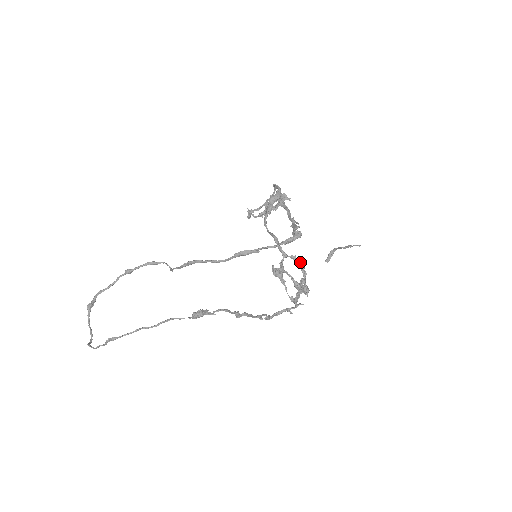
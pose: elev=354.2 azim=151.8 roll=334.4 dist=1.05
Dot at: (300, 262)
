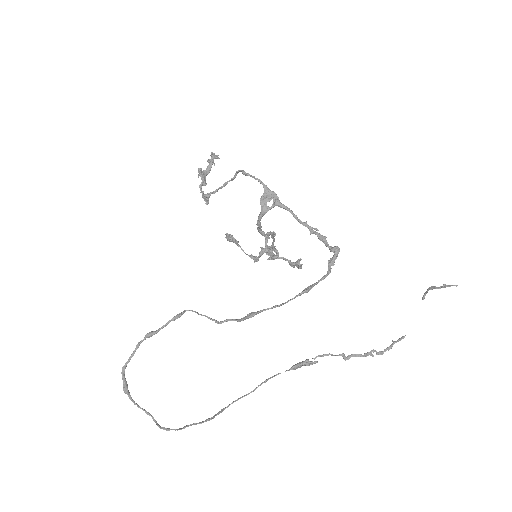
Dot at: (274, 234)
